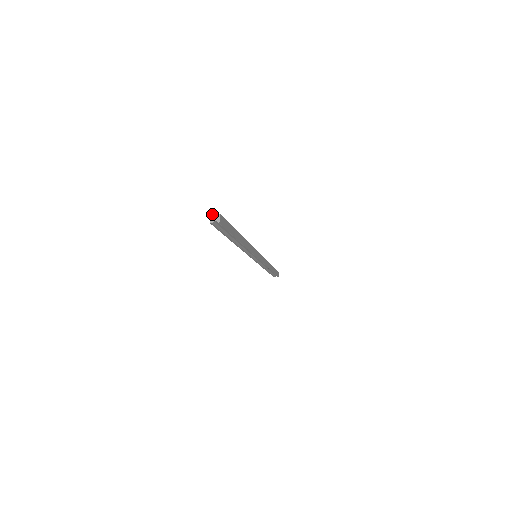
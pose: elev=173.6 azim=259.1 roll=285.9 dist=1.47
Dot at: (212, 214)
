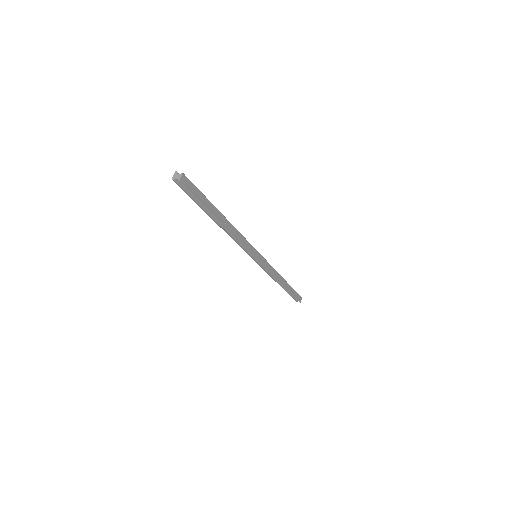
Dot at: (176, 172)
